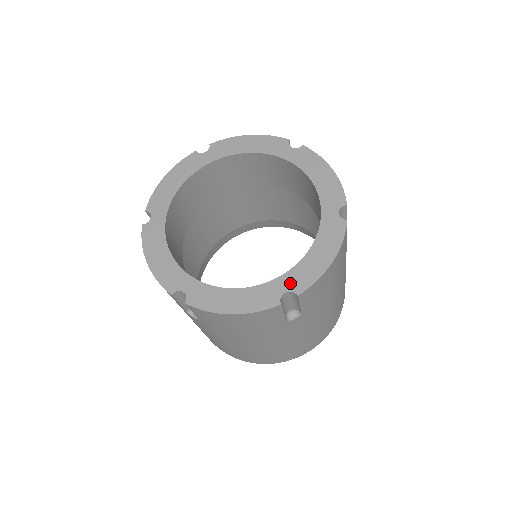
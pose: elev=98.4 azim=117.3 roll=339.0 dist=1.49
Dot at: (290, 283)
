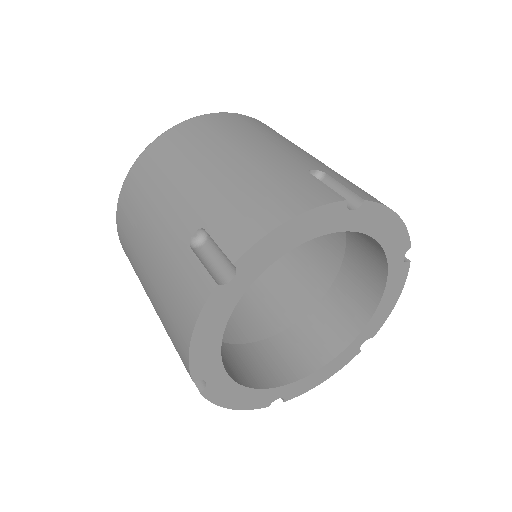
Dot at: (366, 335)
